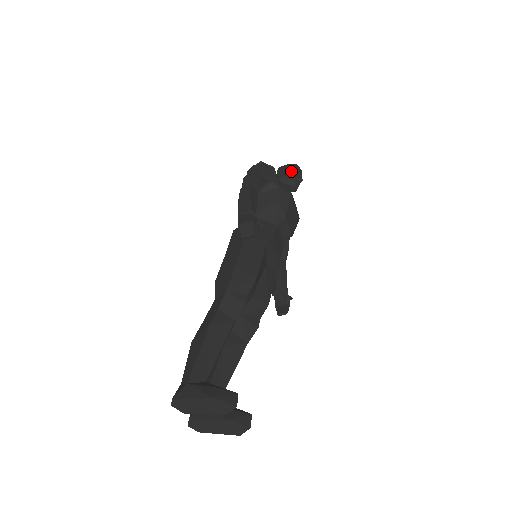
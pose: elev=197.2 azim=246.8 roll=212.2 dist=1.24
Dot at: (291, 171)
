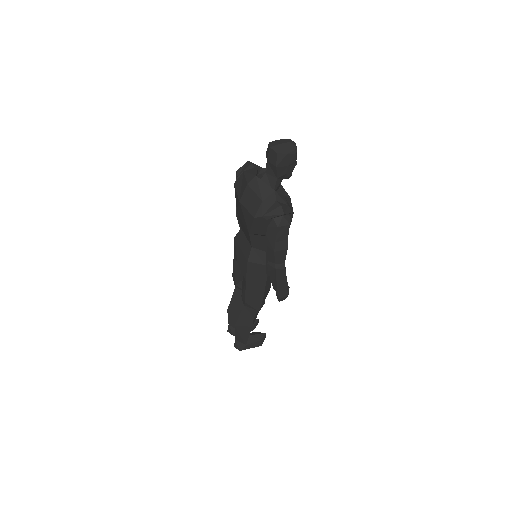
Dot at: (292, 167)
